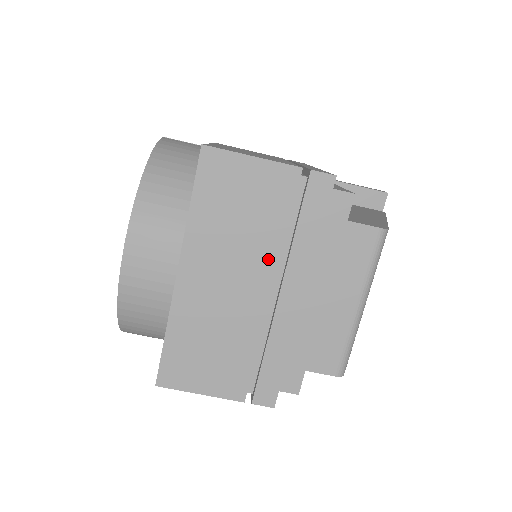
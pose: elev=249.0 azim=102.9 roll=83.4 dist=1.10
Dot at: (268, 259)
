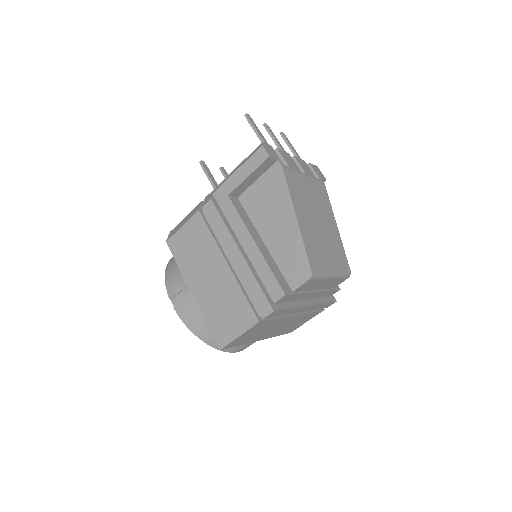
Dot at: (283, 320)
